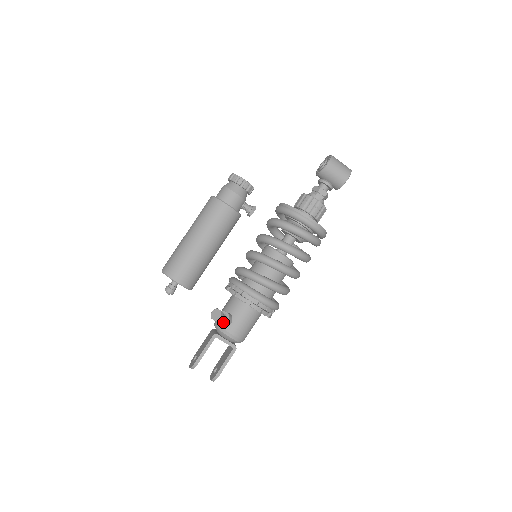
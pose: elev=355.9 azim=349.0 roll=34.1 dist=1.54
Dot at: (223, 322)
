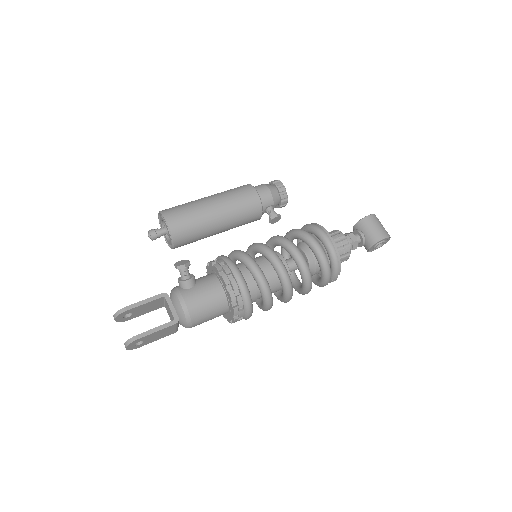
Dot at: (183, 279)
